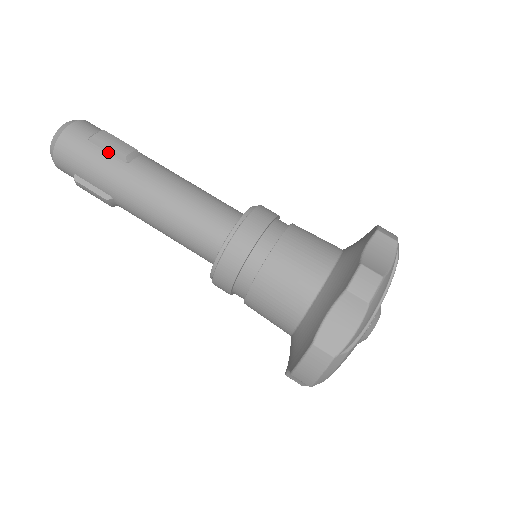
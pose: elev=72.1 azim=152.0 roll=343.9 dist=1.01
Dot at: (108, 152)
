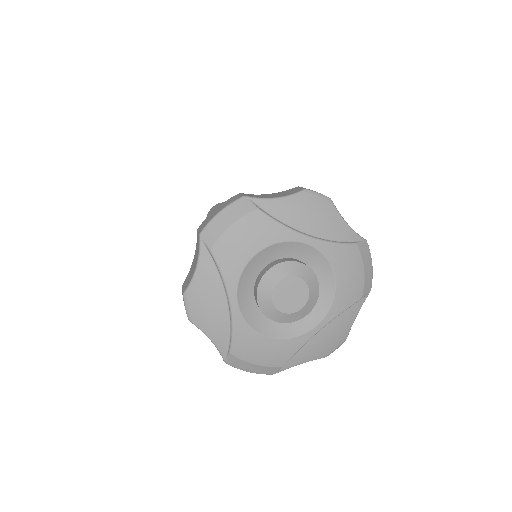
Dot at: occluded
